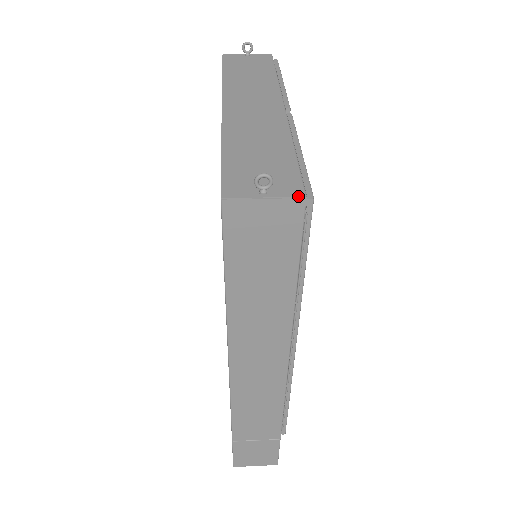
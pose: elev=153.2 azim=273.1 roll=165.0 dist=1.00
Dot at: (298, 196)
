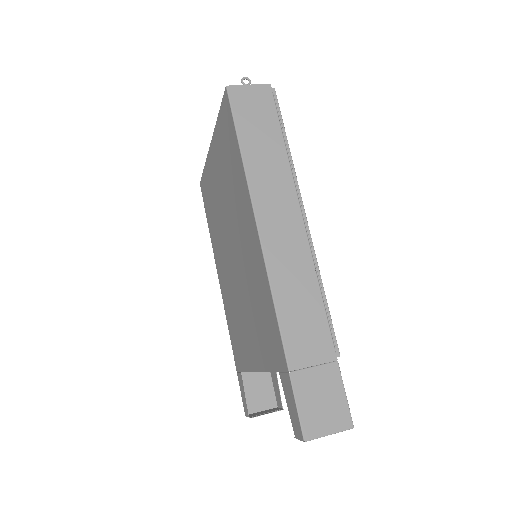
Dot at: (266, 84)
